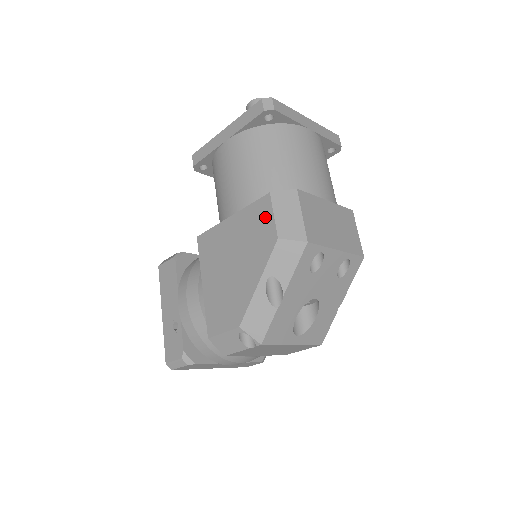
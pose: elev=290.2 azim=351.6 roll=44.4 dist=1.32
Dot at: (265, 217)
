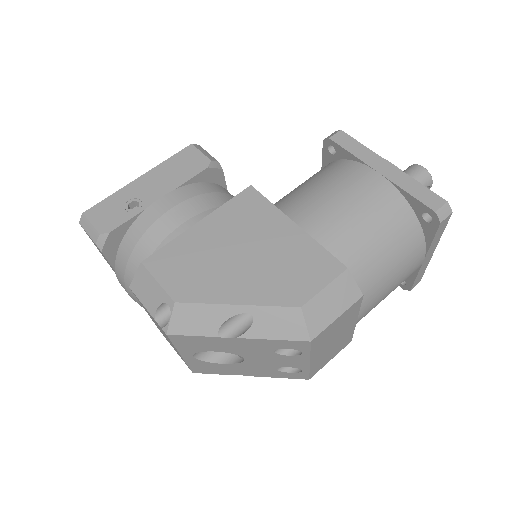
Dot at: (317, 276)
